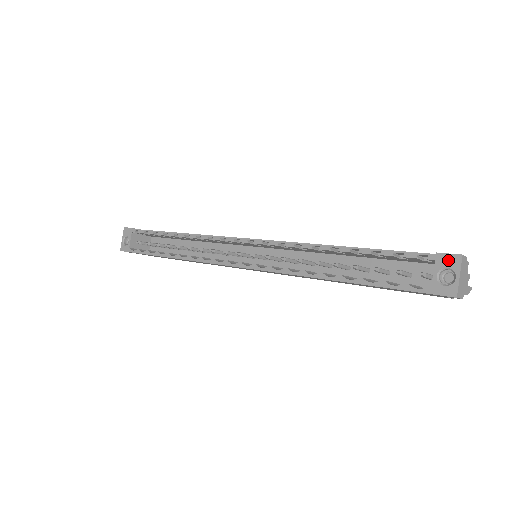
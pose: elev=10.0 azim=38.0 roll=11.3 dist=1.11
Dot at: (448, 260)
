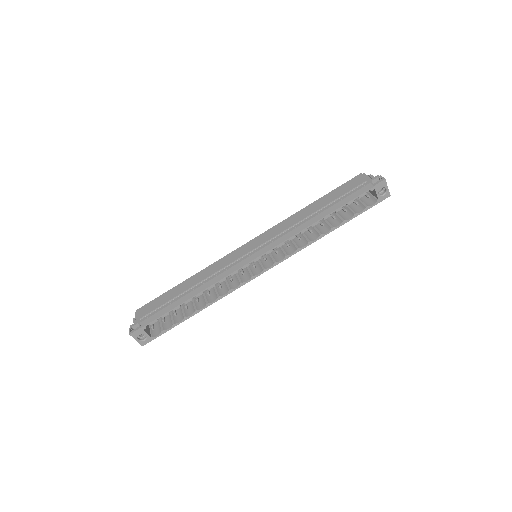
Dot at: (381, 185)
